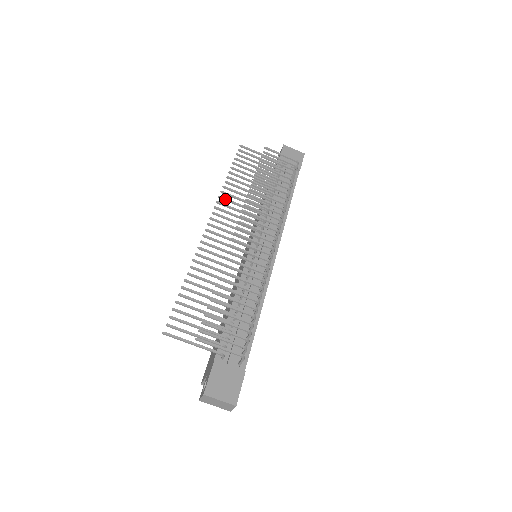
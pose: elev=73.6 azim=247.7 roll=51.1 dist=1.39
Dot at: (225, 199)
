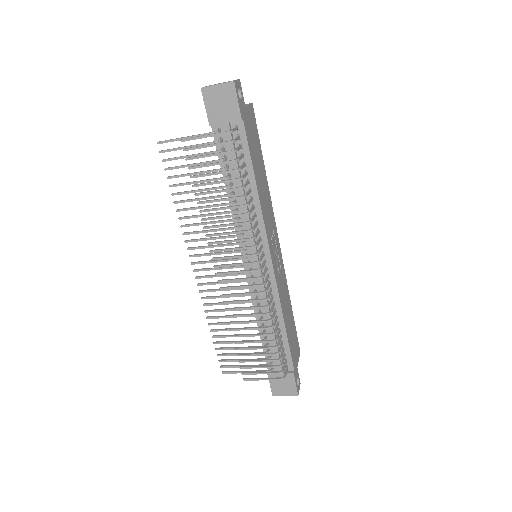
Dot at: occluded
